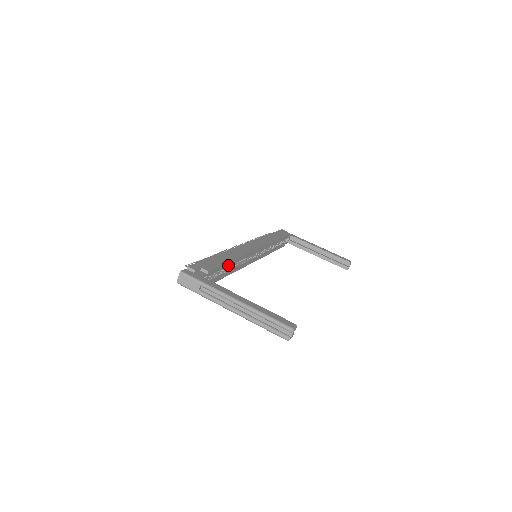
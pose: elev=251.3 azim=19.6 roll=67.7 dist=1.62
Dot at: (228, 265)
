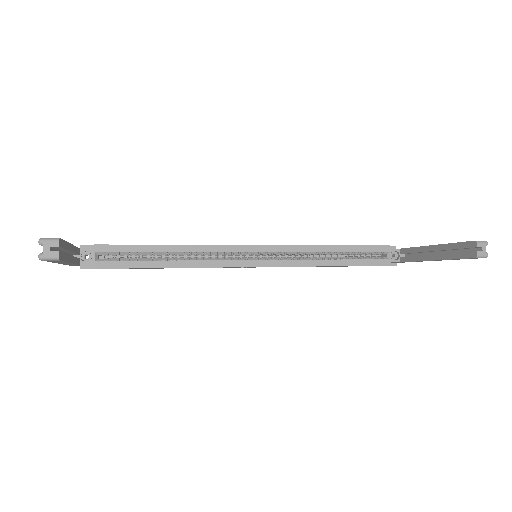
Dot at: (158, 250)
